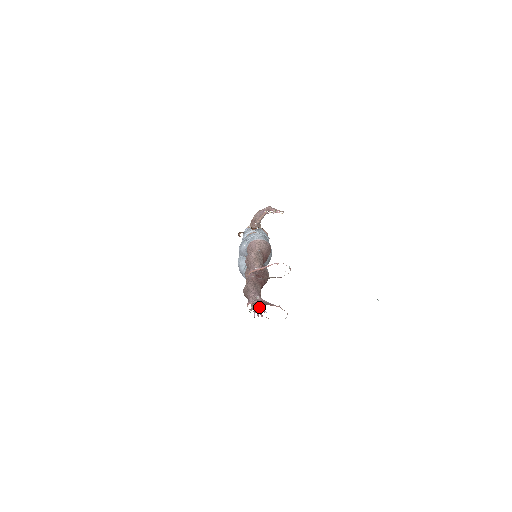
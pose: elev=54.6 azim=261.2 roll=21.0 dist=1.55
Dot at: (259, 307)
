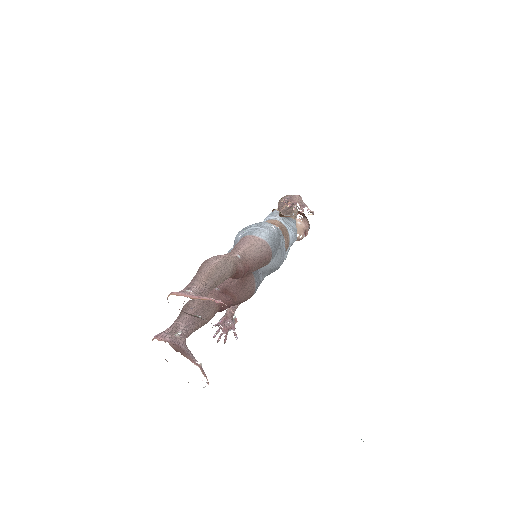
Dot at: occluded
